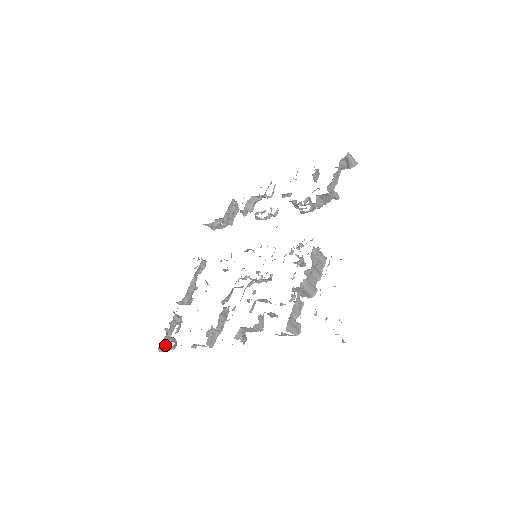
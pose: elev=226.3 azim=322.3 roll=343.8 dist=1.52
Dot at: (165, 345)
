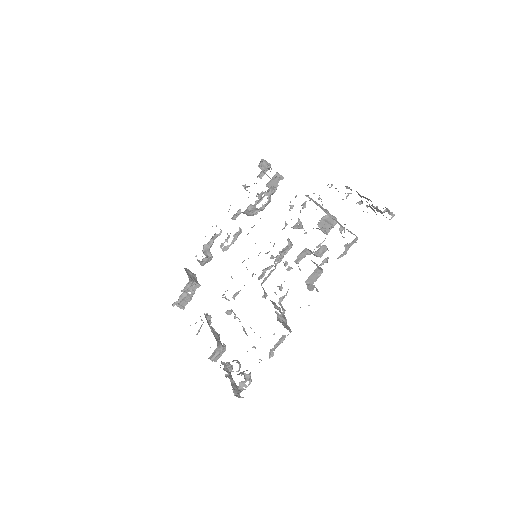
Dot at: occluded
